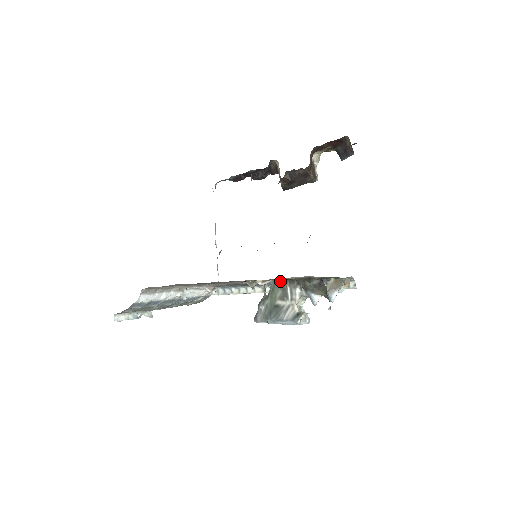
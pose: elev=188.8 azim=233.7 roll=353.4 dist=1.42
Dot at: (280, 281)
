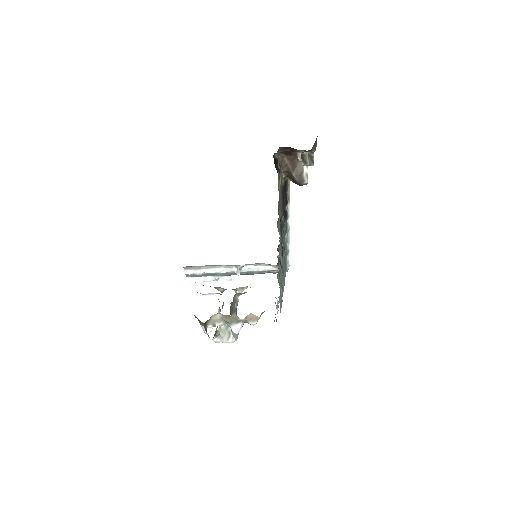
Dot at: occluded
